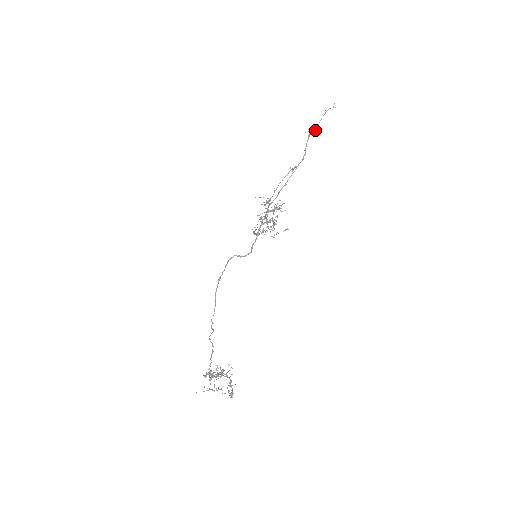
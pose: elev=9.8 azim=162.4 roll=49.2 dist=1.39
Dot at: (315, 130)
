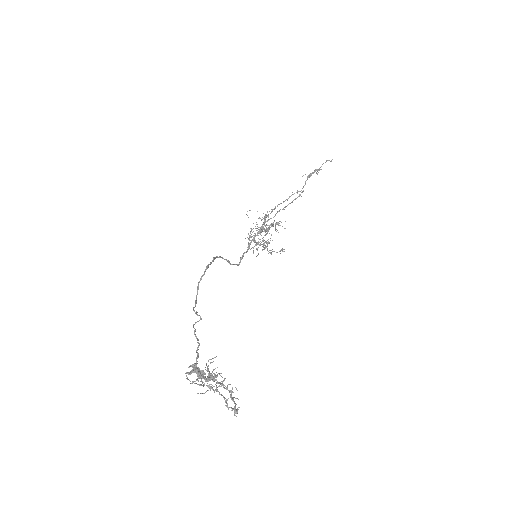
Dot at: (318, 170)
